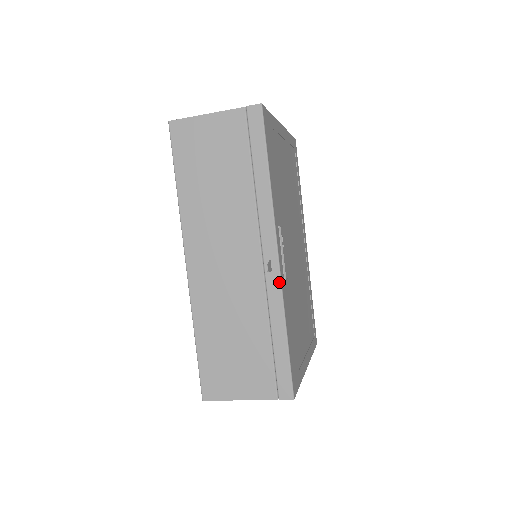
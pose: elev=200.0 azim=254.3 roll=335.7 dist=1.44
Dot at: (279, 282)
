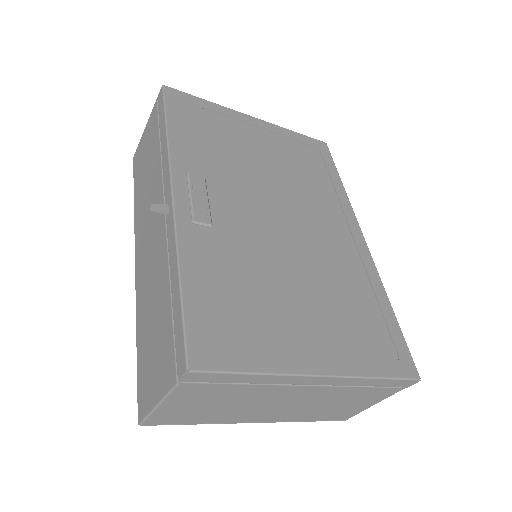
Dot at: (173, 221)
